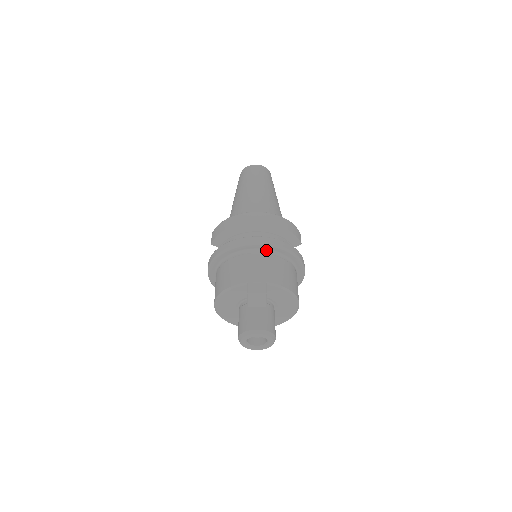
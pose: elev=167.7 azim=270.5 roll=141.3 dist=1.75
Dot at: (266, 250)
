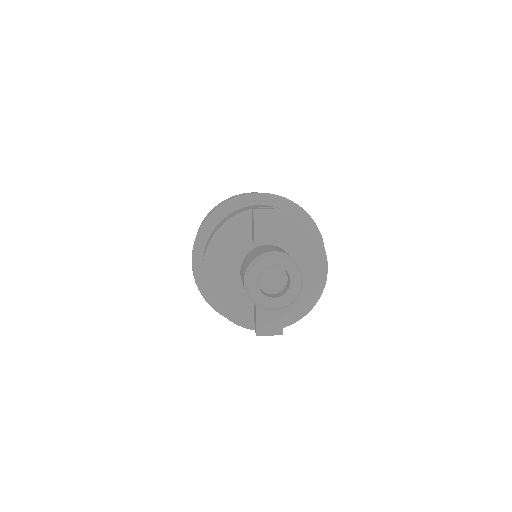
Dot at: (271, 205)
